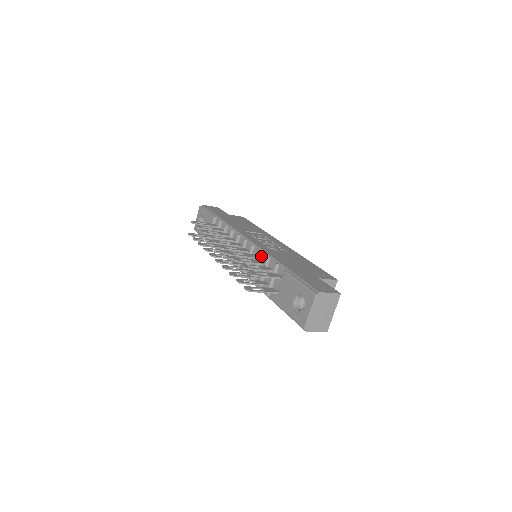
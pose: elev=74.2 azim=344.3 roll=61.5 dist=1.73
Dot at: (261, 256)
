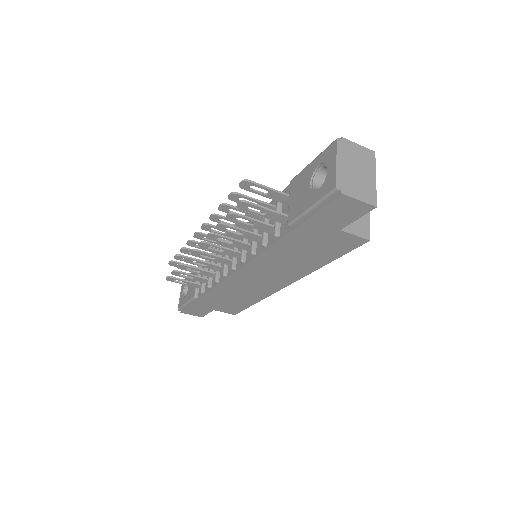
Dot at: occluded
